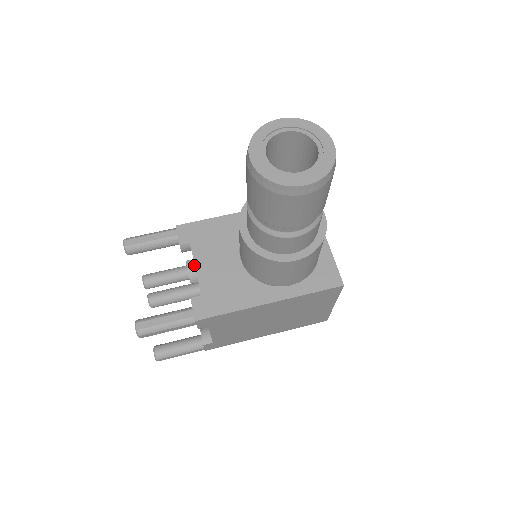
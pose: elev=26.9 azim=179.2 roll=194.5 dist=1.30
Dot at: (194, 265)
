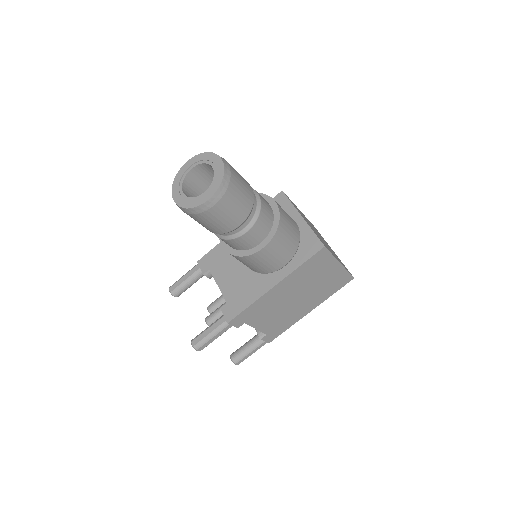
Dot at: occluded
